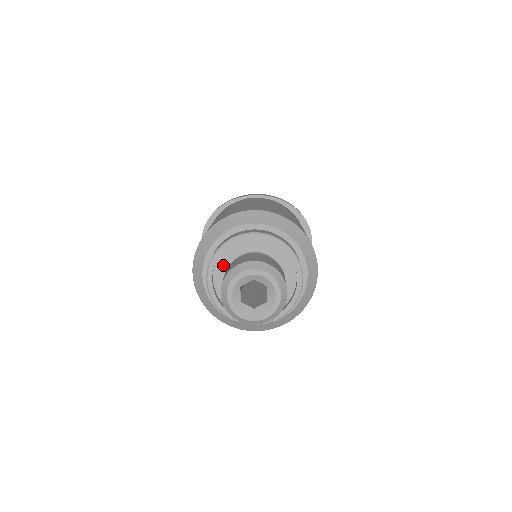
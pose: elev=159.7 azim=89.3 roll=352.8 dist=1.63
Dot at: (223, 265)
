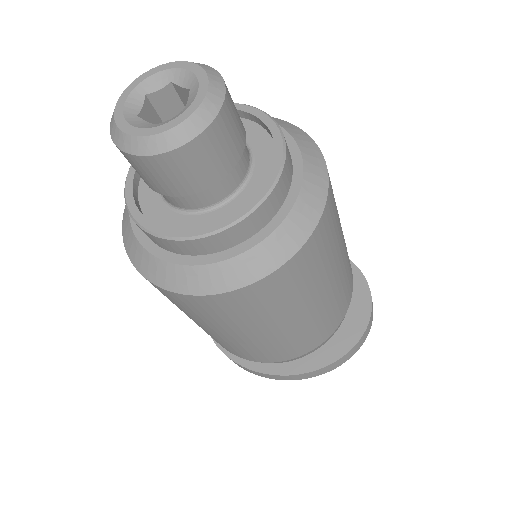
Dot at: occluded
